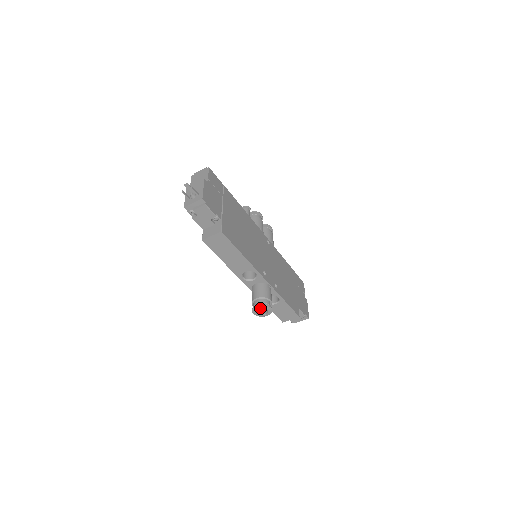
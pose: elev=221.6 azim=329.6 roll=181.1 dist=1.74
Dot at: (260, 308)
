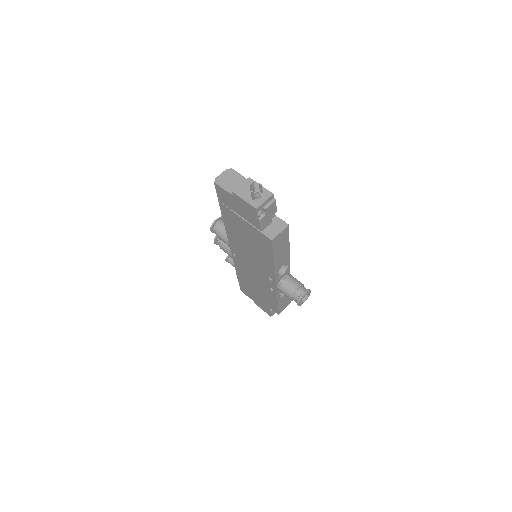
Dot at: occluded
